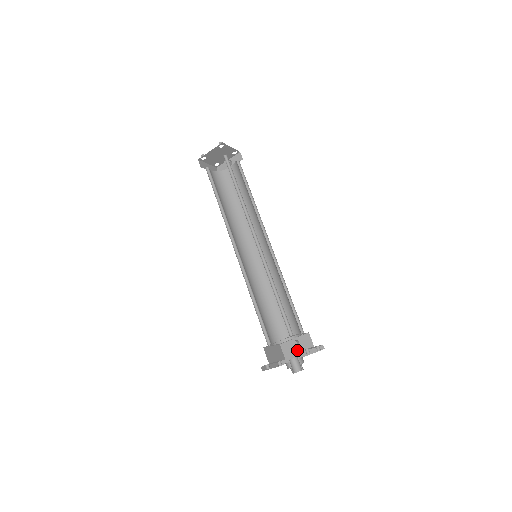
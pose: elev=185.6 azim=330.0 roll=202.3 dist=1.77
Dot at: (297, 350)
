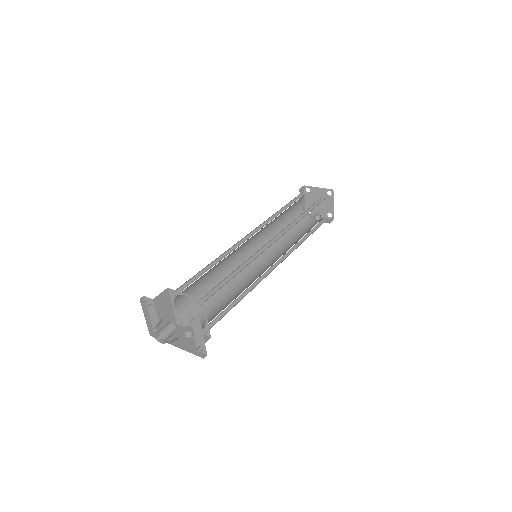
Dot at: (182, 339)
